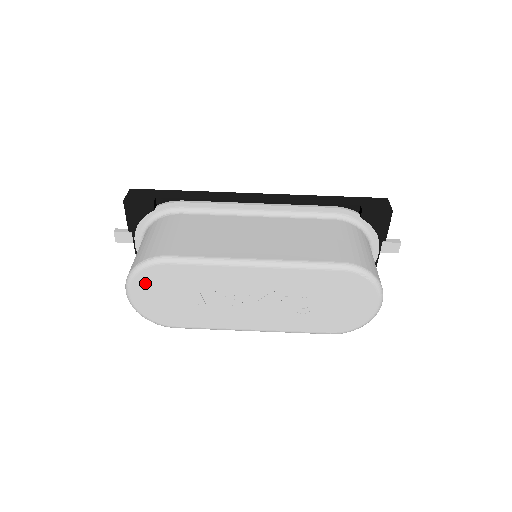
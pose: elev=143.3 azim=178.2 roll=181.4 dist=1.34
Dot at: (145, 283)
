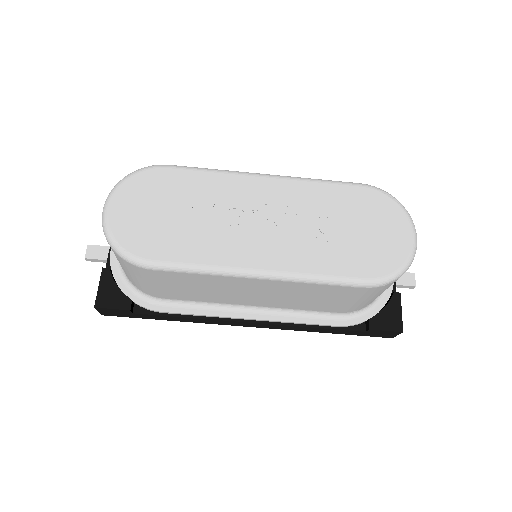
Dot at: (134, 191)
